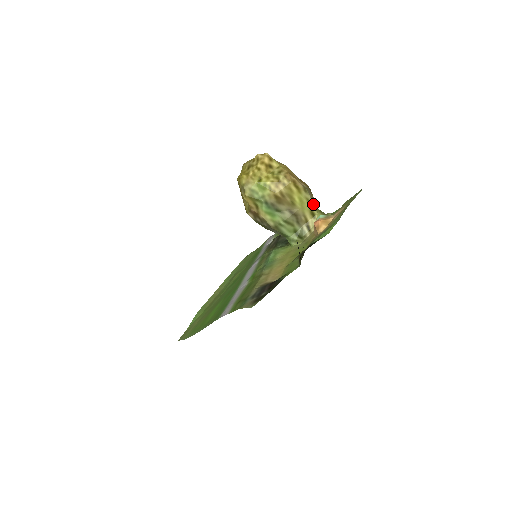
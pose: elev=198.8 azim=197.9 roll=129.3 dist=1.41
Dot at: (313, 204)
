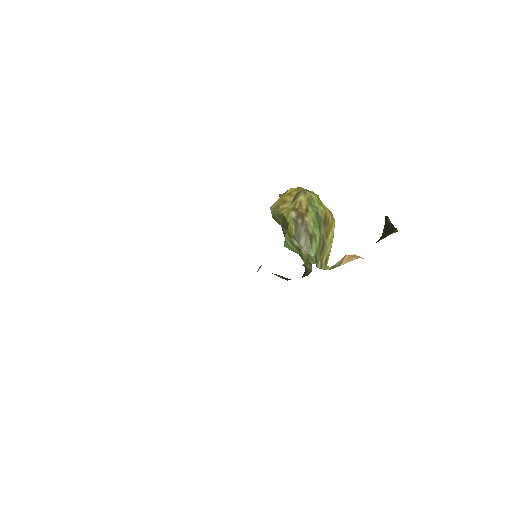
Dot at: (329, 255)
